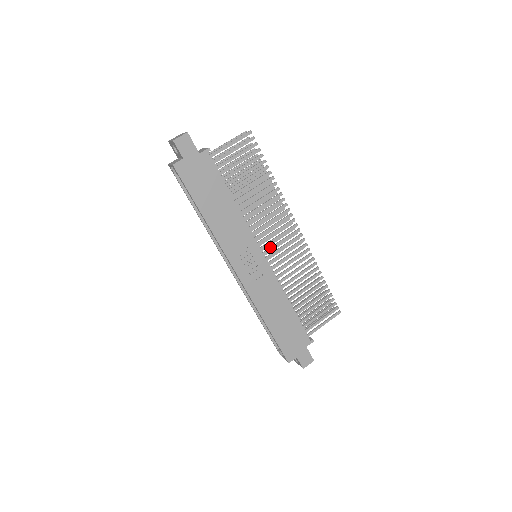
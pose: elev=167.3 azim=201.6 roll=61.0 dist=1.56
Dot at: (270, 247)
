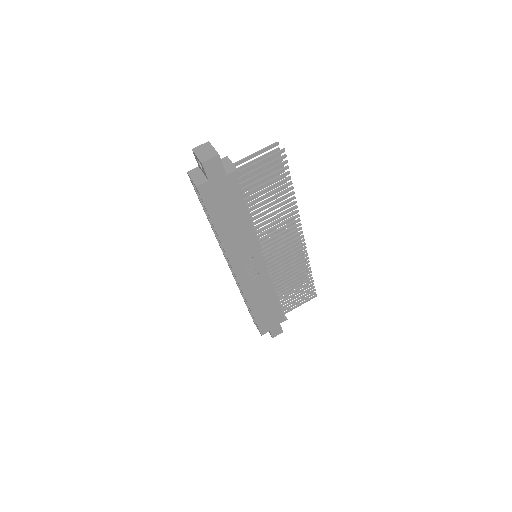
Dot at: (272, 251)
